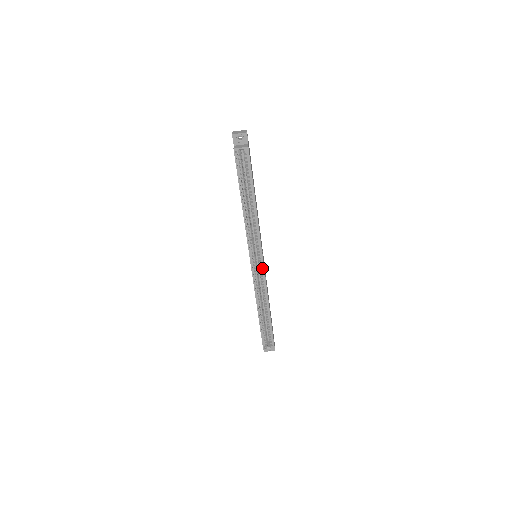
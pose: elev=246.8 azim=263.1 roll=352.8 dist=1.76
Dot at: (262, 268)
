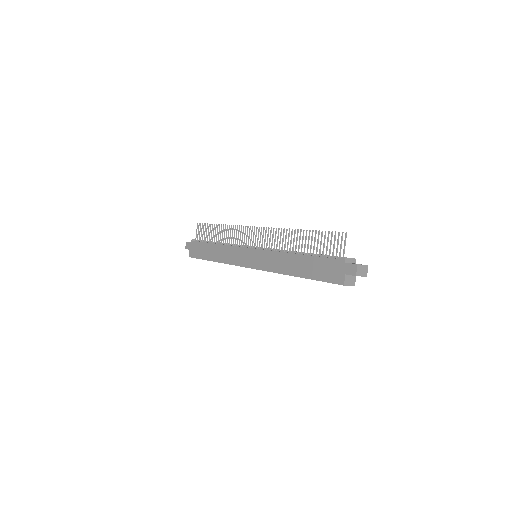
Dot at: occluded
